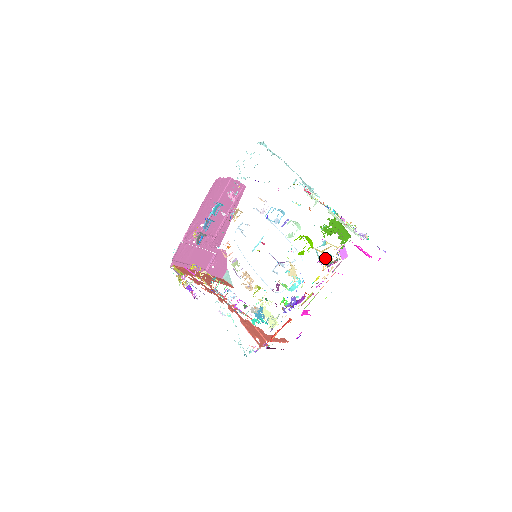
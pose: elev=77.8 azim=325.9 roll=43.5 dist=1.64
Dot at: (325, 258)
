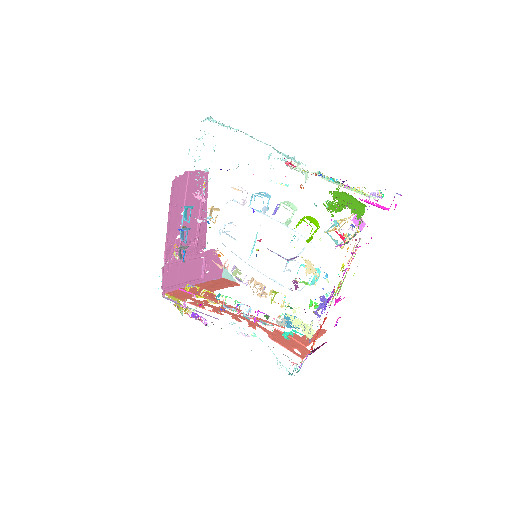
Dot at: (340, 236)
